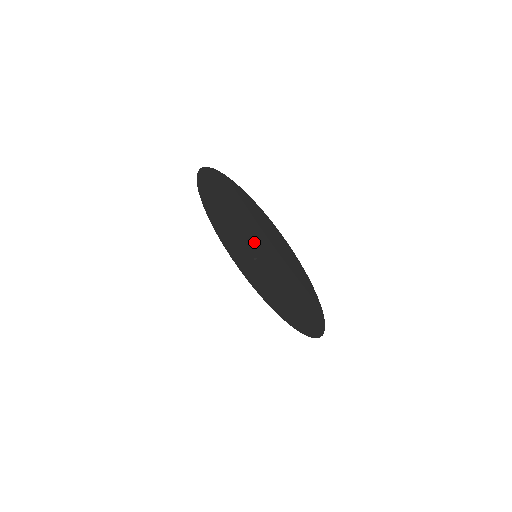
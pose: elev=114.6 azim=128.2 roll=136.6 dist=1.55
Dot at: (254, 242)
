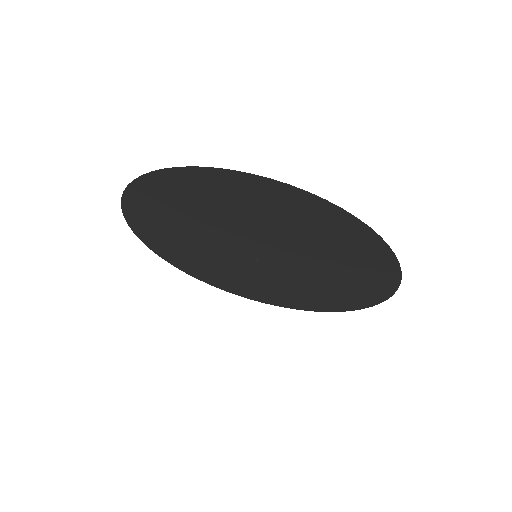
Dot at: (247, 238)
